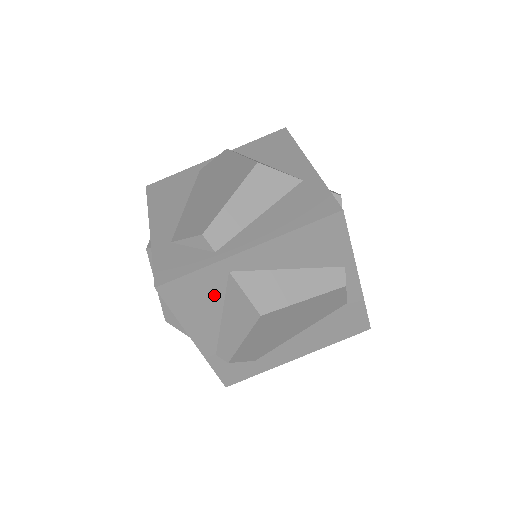
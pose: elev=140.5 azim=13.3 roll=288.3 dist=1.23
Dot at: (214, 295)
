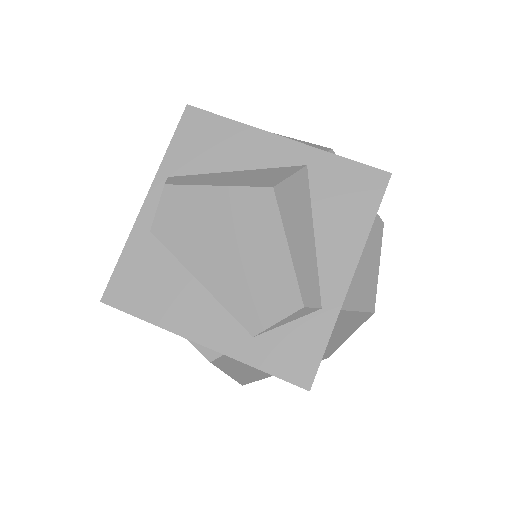
Dot at: occluded
